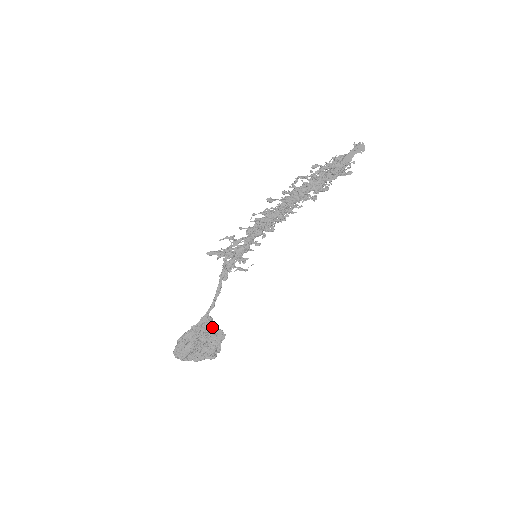
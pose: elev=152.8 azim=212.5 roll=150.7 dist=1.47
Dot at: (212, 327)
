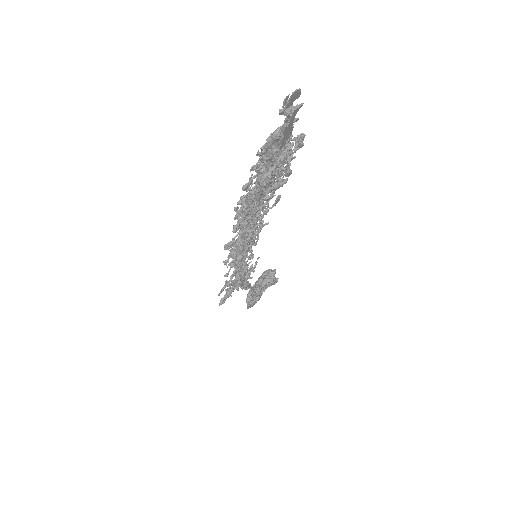
Dot at: (264, 288)
